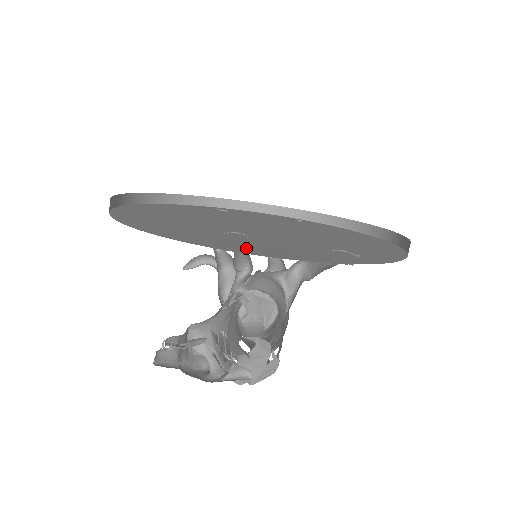
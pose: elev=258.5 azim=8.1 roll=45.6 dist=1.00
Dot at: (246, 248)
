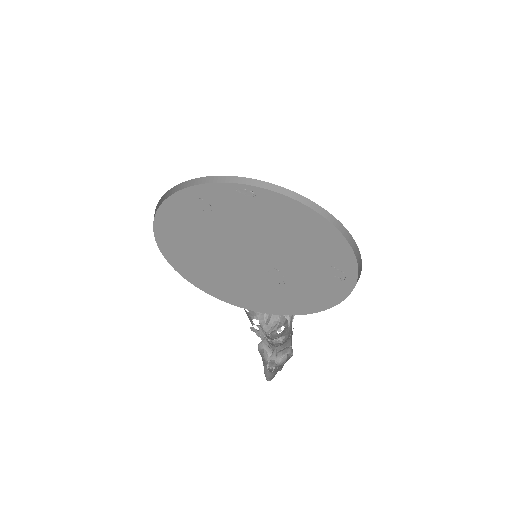
Dot at: (304, 302)
